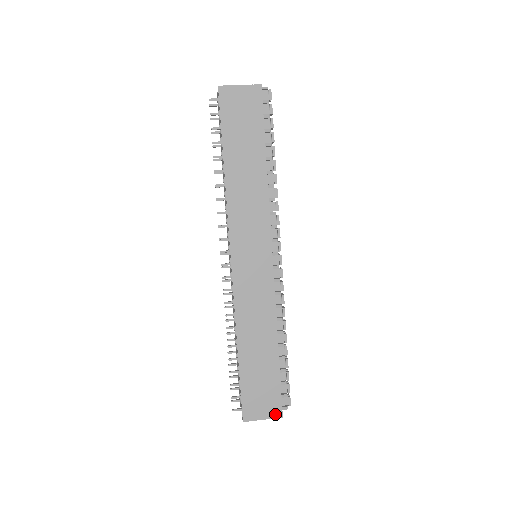
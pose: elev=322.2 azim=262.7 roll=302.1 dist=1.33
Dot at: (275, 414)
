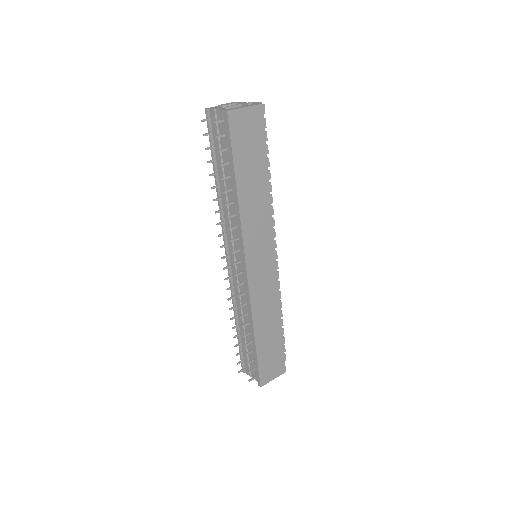
Dot at: (281, 372)
